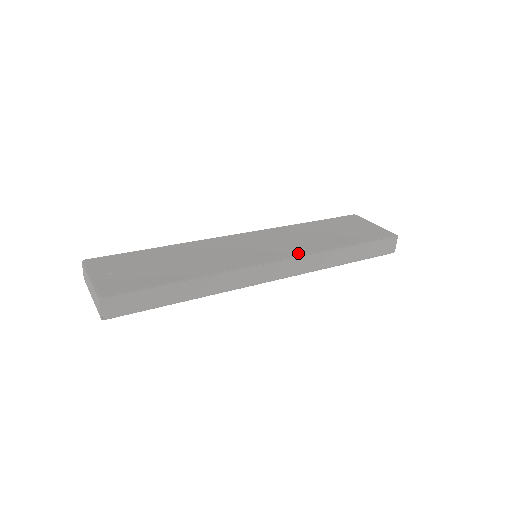
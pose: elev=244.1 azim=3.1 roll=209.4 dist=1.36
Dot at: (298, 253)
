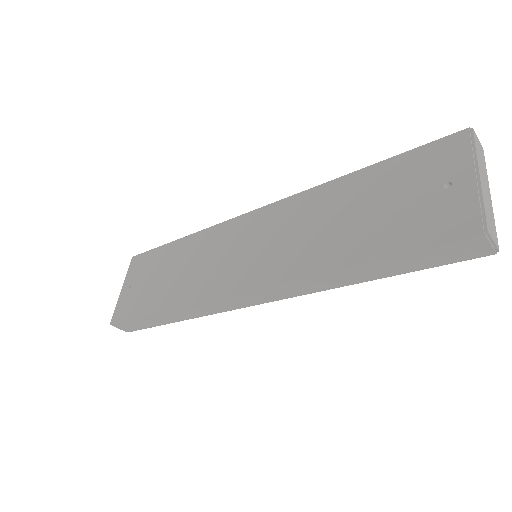
Dot at: (273, 277)
